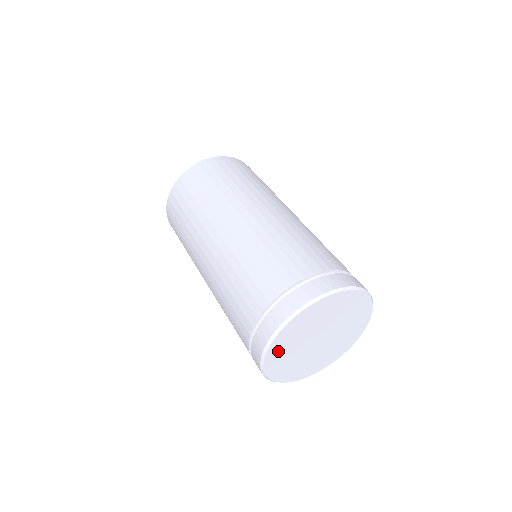
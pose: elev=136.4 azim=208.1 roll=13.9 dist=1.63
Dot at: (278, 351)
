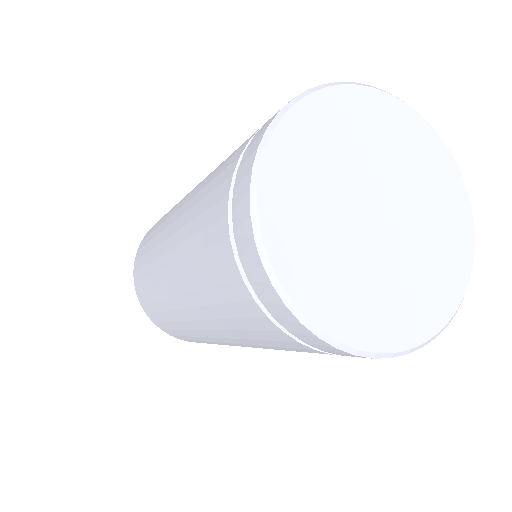
Dot at: (293, 240)
